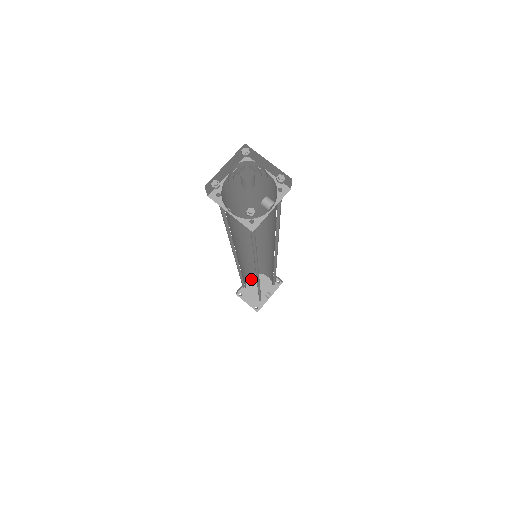
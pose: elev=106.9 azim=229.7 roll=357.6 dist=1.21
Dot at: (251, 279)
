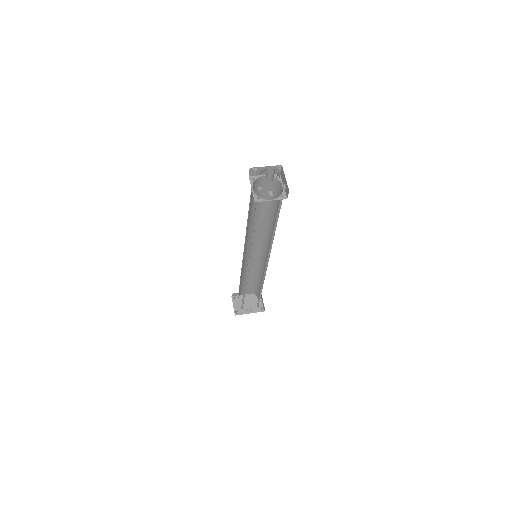
Dot at: (248, 295)
